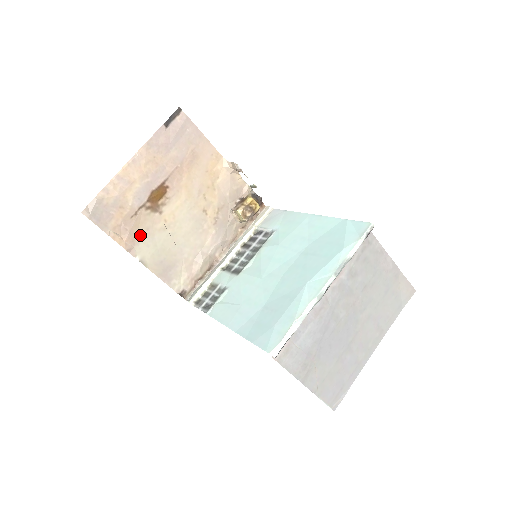
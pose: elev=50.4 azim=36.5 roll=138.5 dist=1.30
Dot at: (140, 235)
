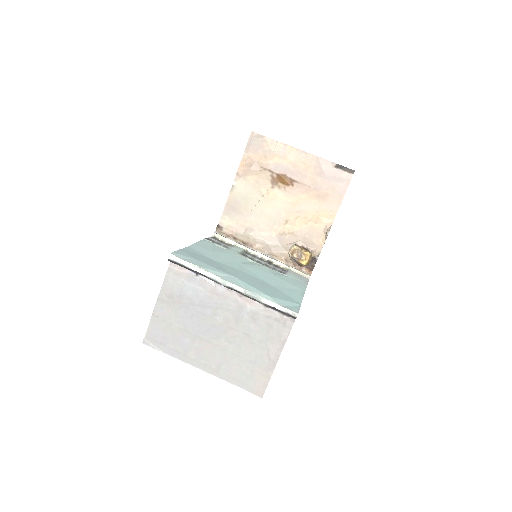
Dot at: (251, 178)
